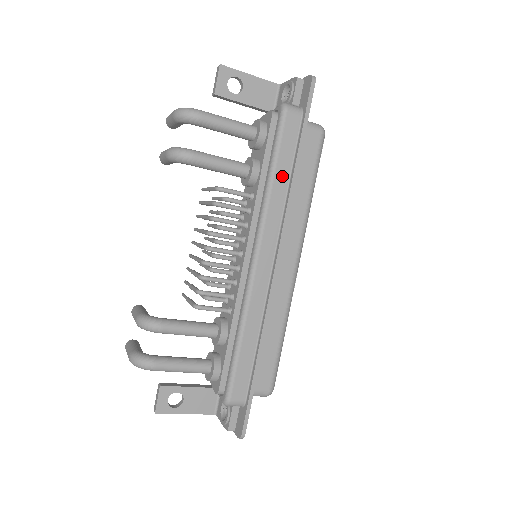
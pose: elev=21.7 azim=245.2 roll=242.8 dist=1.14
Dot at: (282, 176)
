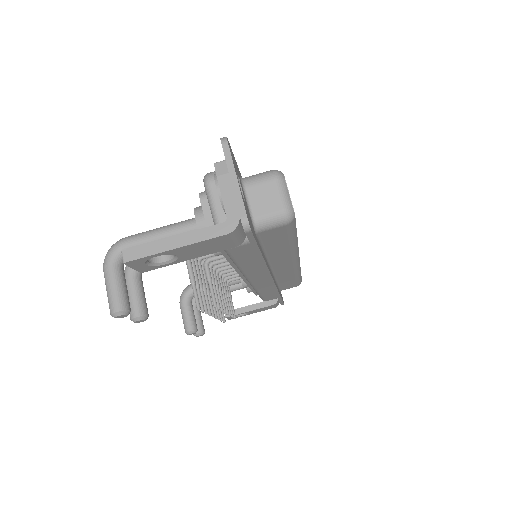
Dot at: occluded
